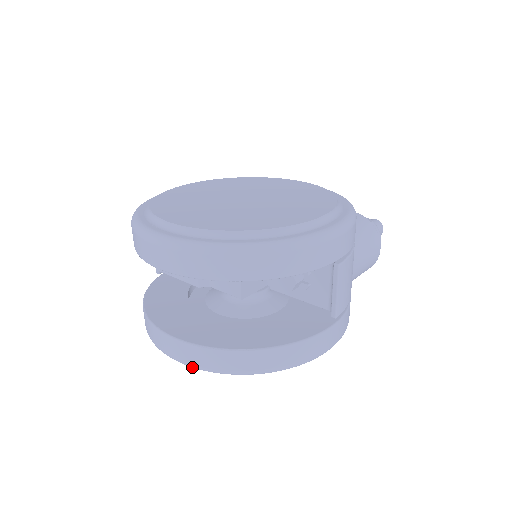
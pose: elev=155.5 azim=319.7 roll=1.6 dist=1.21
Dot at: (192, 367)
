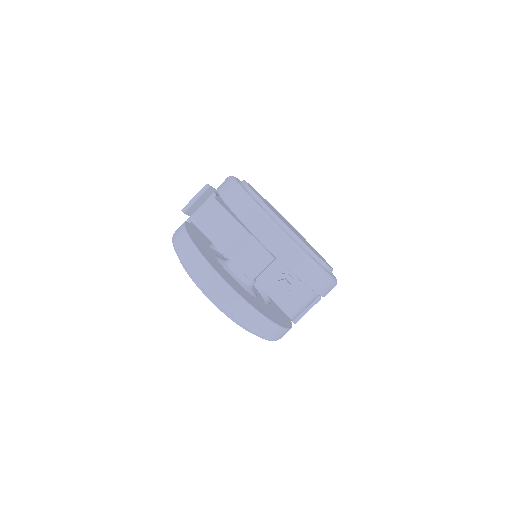
Dot at: (224, 310)
